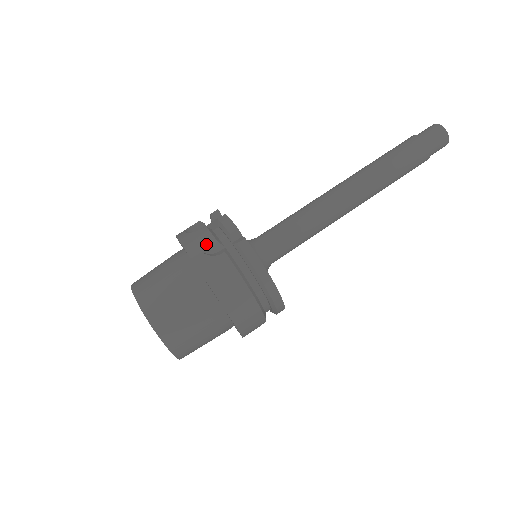
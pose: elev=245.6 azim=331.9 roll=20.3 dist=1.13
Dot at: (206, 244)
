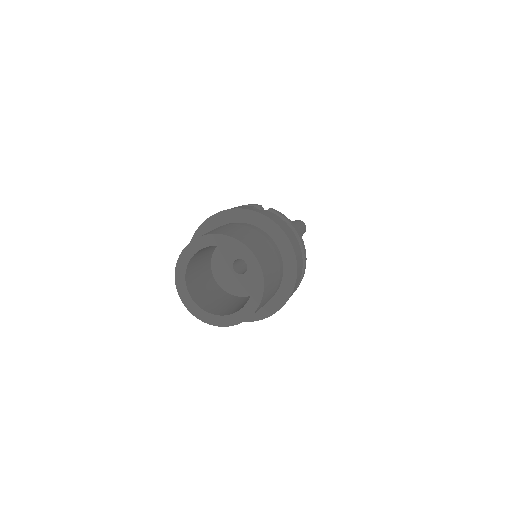
Dot at: (249, 207)
